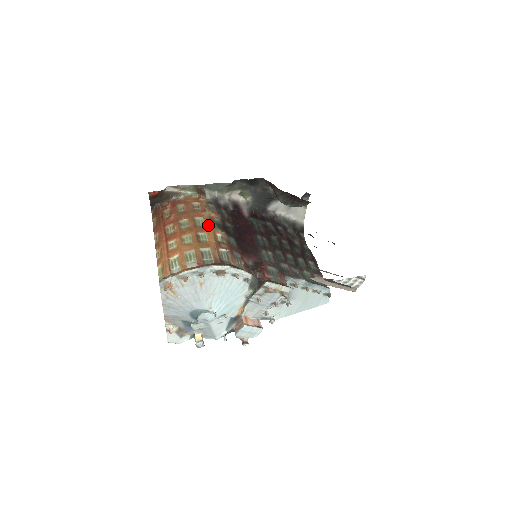
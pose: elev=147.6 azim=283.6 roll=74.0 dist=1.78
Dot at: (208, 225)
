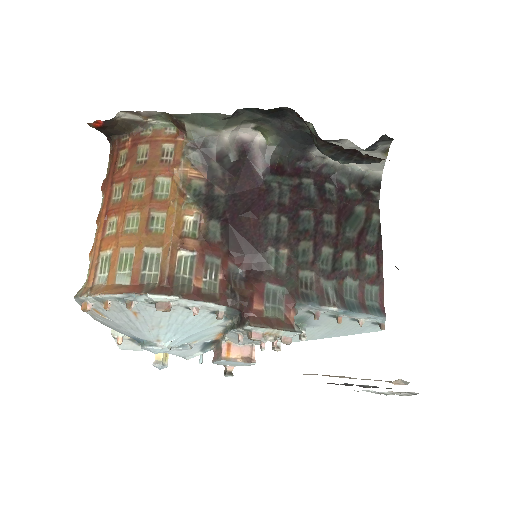
Dot at: (173, 198)
